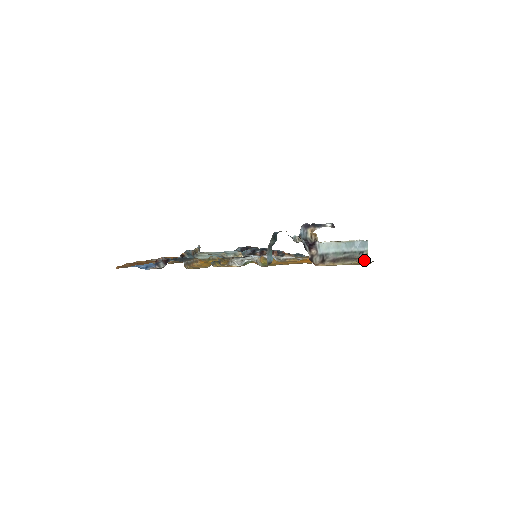
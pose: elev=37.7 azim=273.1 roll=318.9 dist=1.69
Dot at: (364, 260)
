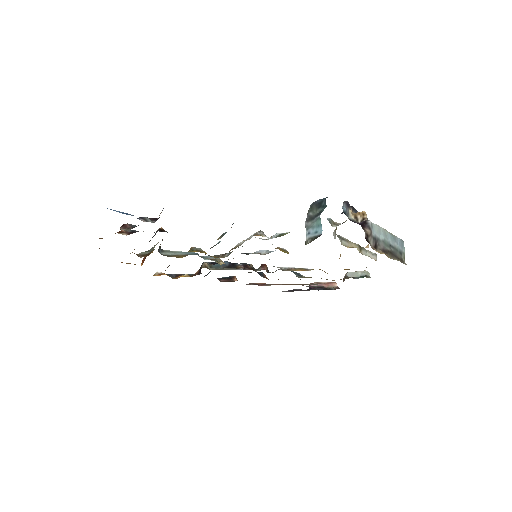
Dot at: (404, 263)
